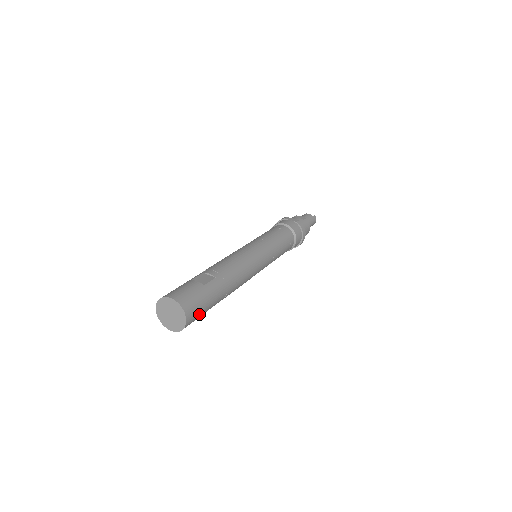
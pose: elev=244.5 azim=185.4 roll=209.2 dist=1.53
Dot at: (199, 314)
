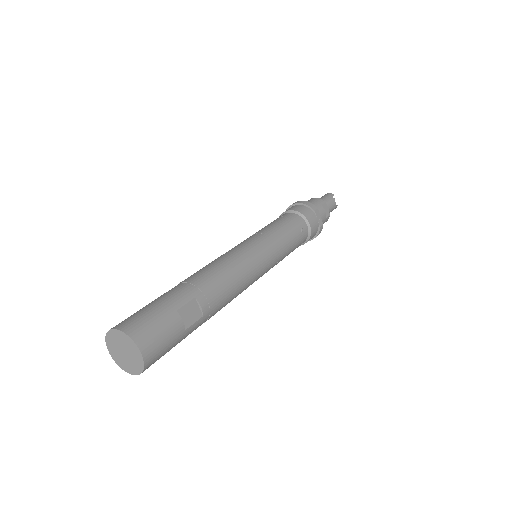
Dot at: occluded
